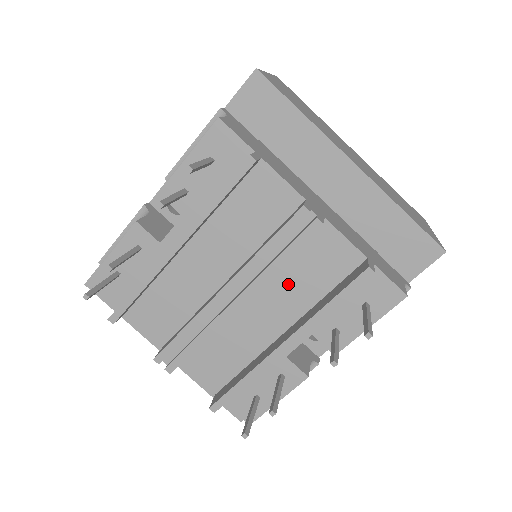
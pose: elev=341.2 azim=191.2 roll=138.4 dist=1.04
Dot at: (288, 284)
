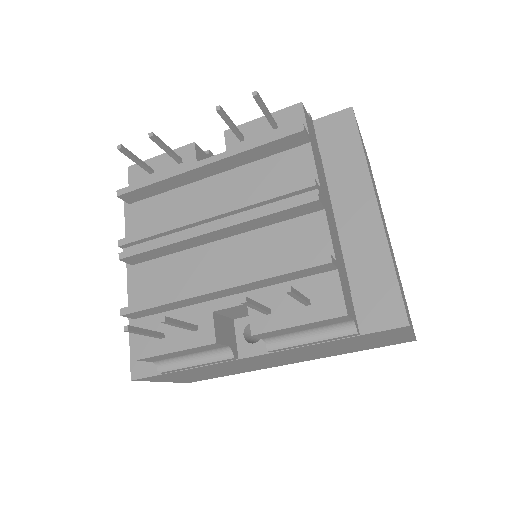
Dot at: (260, 248)
